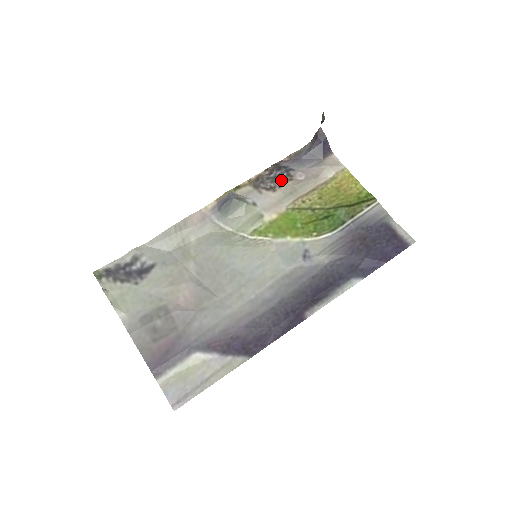
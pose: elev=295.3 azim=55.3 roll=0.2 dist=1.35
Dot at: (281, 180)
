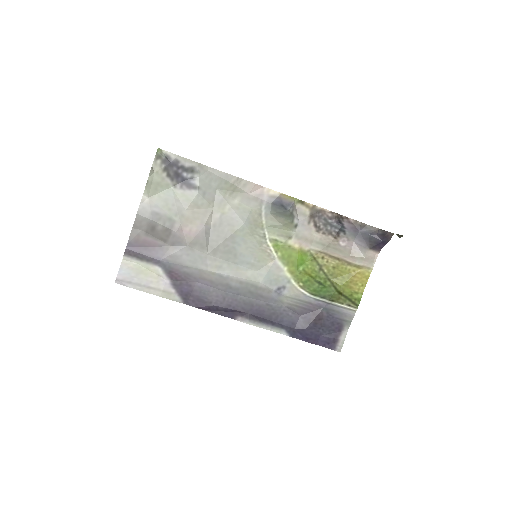
Dot at: (330, 230)
